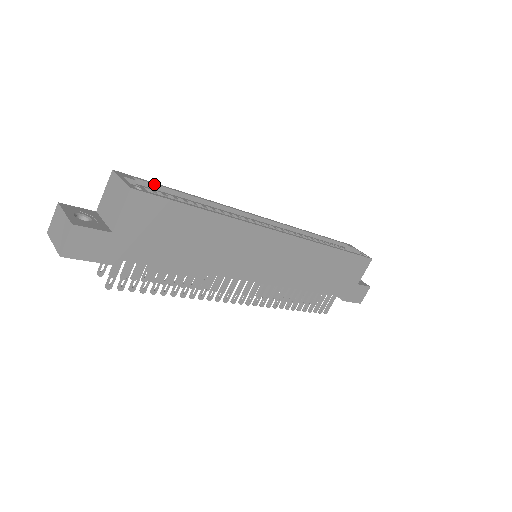
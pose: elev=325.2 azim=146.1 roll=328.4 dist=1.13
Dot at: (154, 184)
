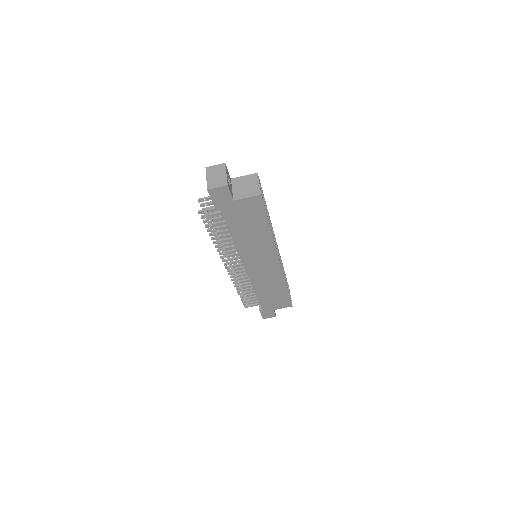
Dot at: occluded
